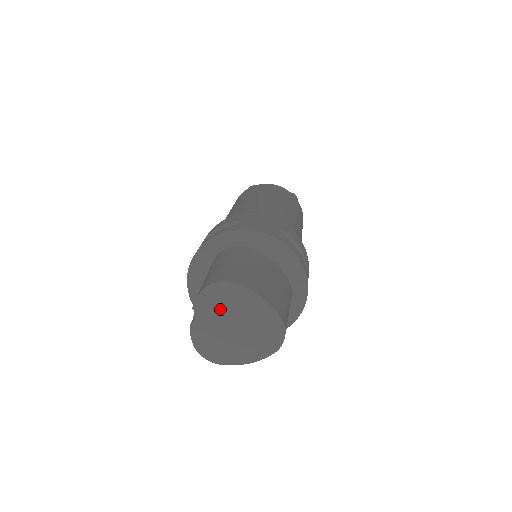
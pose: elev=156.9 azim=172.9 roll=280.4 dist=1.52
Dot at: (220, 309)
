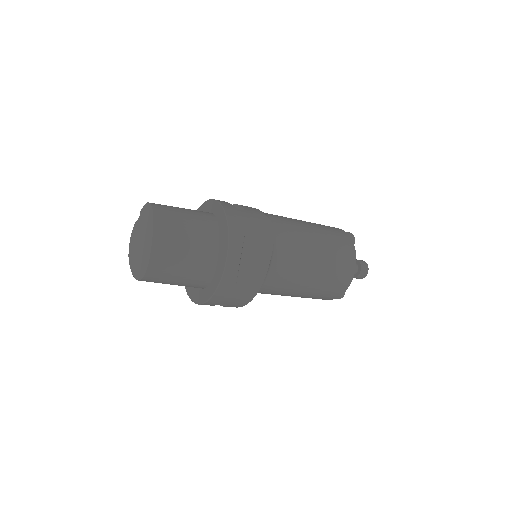
Dot at: (144, 223)
